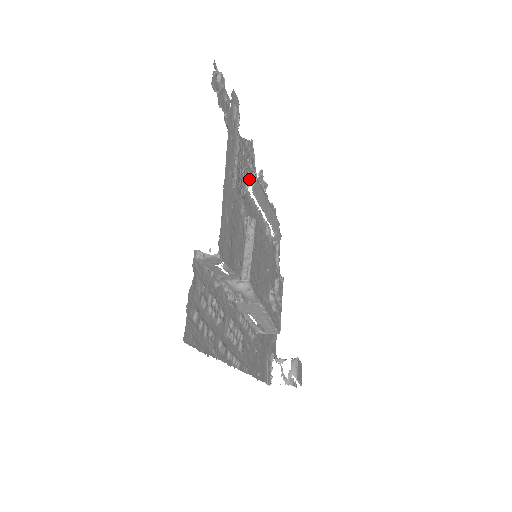
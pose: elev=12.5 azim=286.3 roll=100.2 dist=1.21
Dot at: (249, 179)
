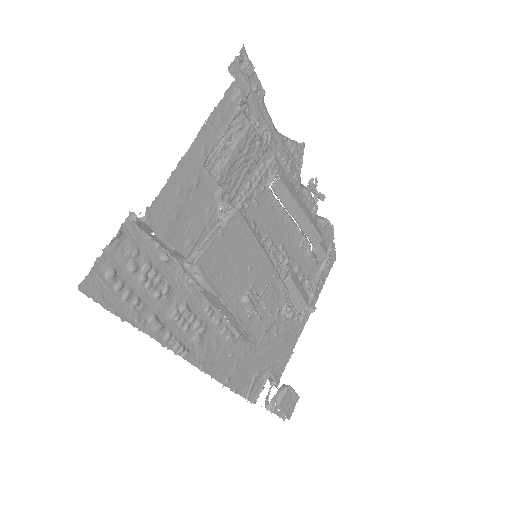
Dot at: (274, 177)
